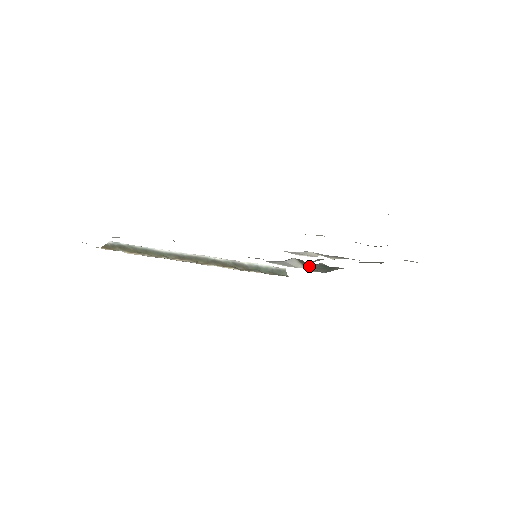
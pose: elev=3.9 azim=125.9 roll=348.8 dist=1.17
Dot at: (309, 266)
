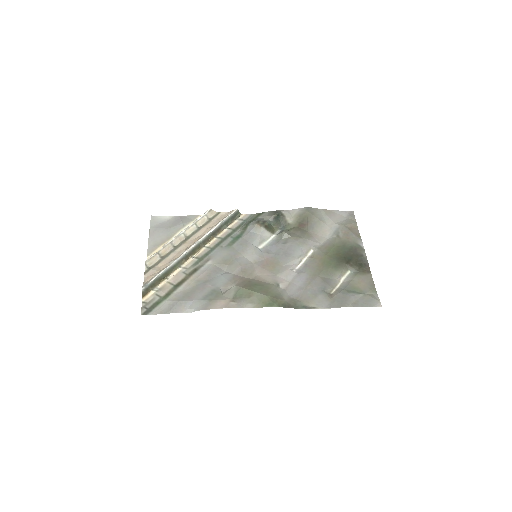
Dot at: (272, 227)
